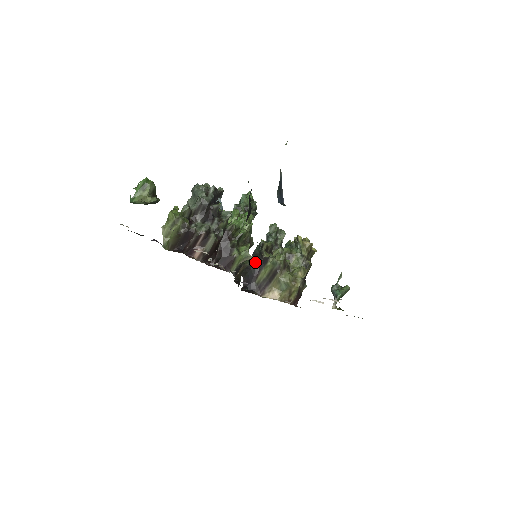
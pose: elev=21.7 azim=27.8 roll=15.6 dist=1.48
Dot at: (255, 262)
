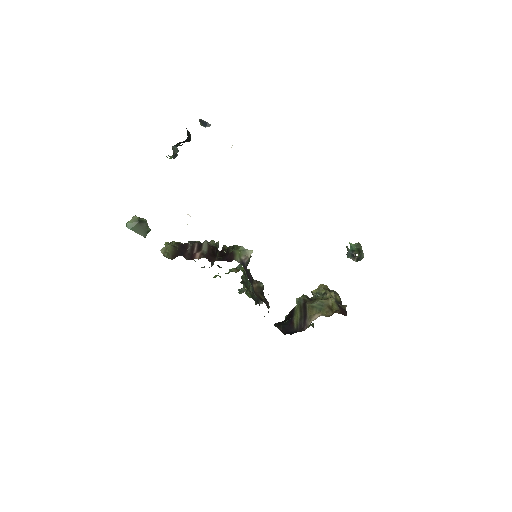
Dot at: (285, 320)
